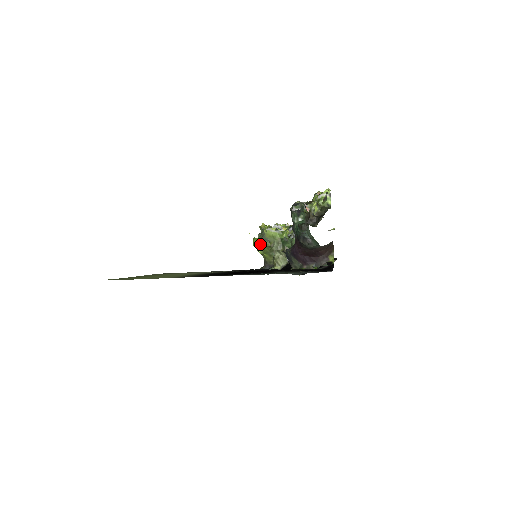
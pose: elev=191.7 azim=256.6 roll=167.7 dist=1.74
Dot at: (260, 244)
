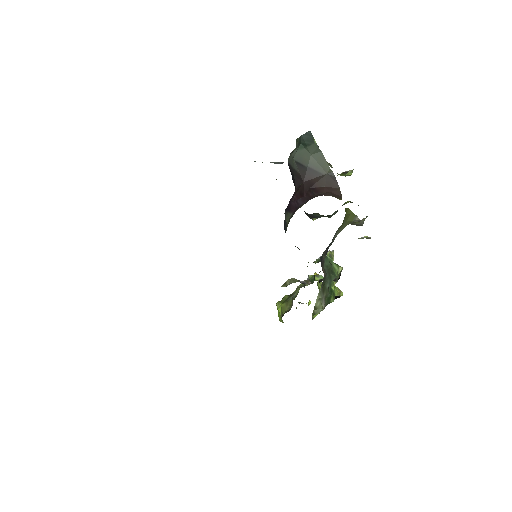
Dot at: occluded
